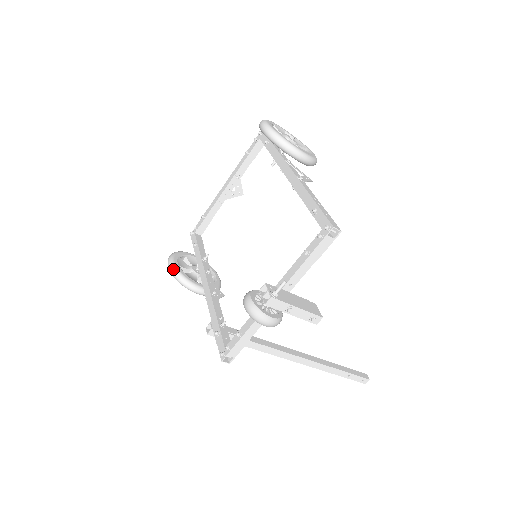
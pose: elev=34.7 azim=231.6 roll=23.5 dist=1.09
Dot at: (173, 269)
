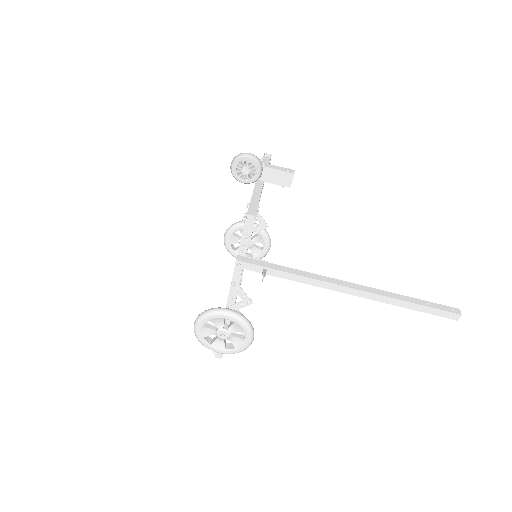
Dot at: (198, 315)
